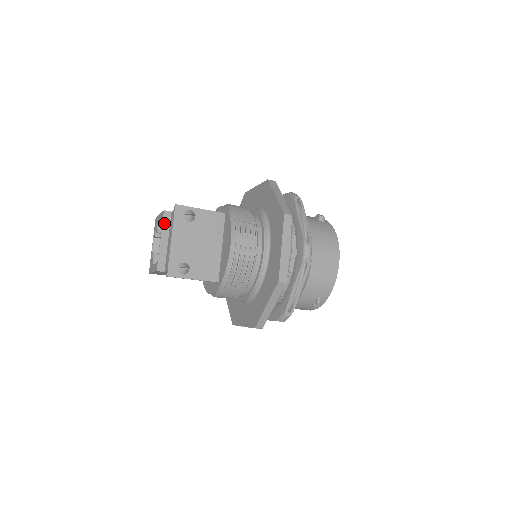
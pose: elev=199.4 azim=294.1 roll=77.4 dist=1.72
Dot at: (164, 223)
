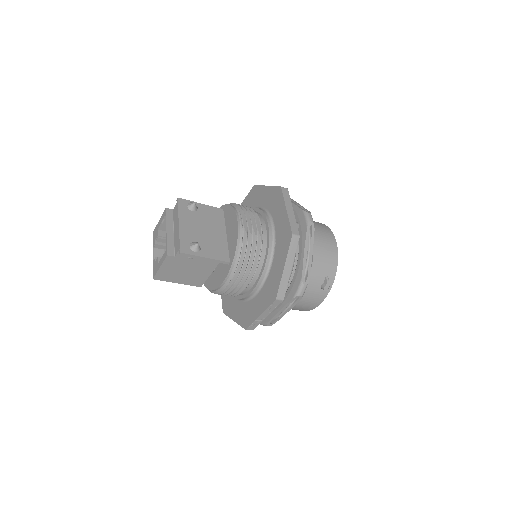
Dot at: (168, 218)
